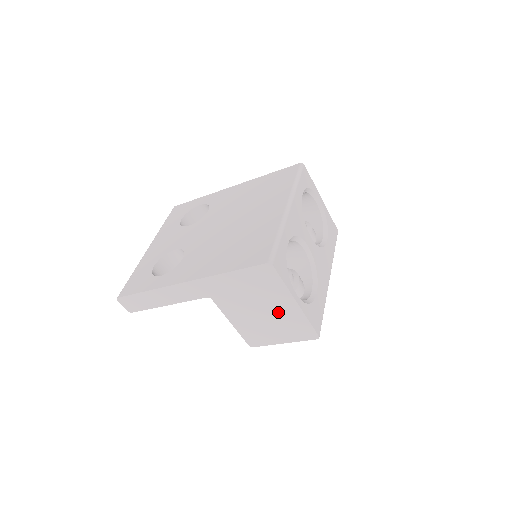
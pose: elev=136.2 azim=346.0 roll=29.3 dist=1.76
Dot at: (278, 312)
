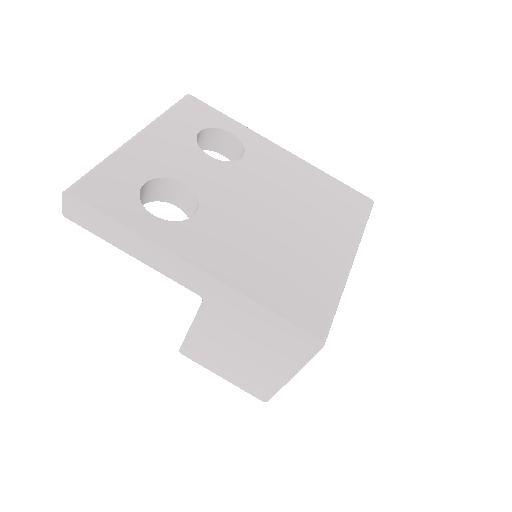
Dot at: (260, 364)
